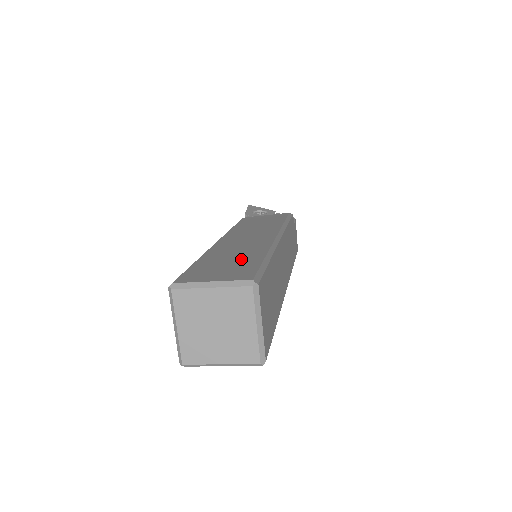
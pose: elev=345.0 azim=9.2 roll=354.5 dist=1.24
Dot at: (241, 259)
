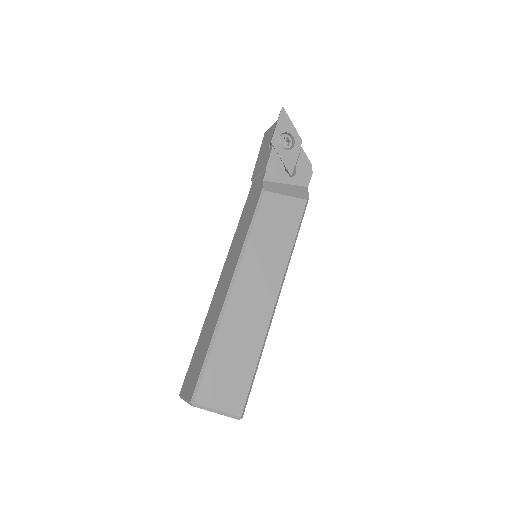
Dot at: (241, 364)
